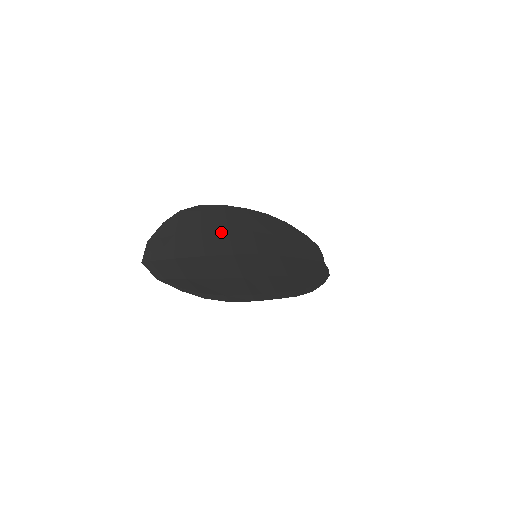
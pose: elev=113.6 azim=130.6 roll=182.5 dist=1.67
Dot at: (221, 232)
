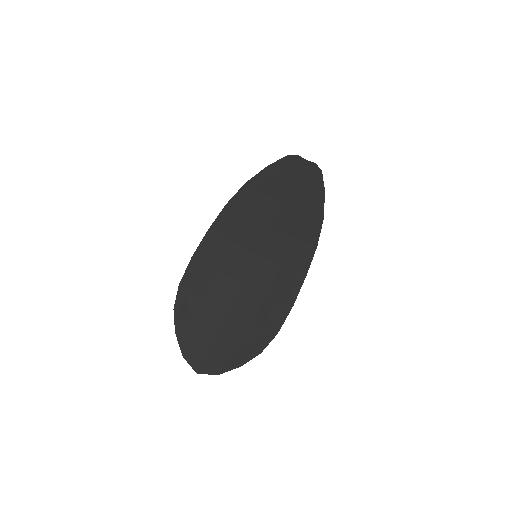
Dot at: (215, 280)
